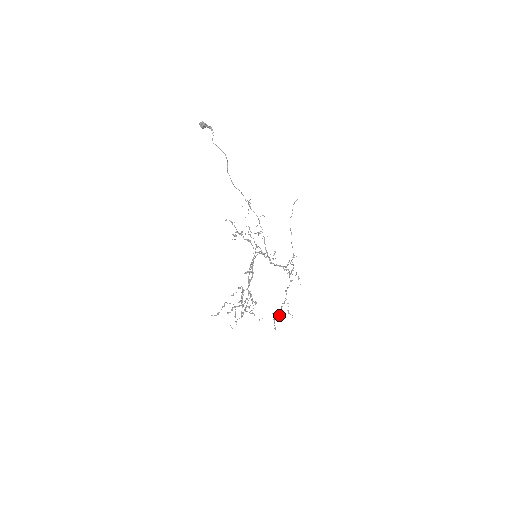
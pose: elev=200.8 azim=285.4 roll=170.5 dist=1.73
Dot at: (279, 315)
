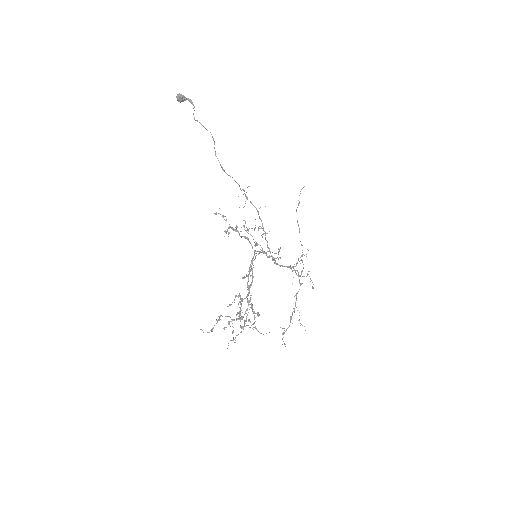
Dot at: (288, 327)
